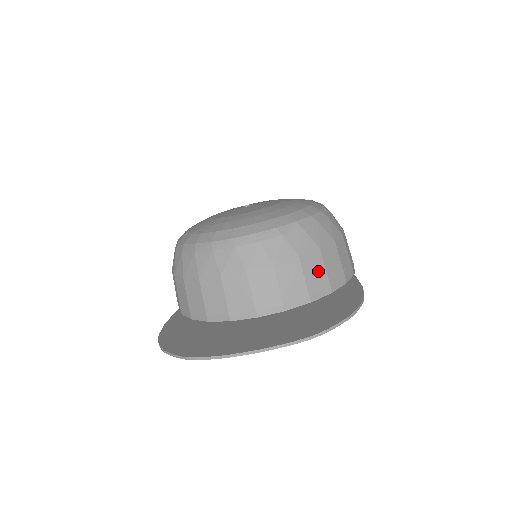
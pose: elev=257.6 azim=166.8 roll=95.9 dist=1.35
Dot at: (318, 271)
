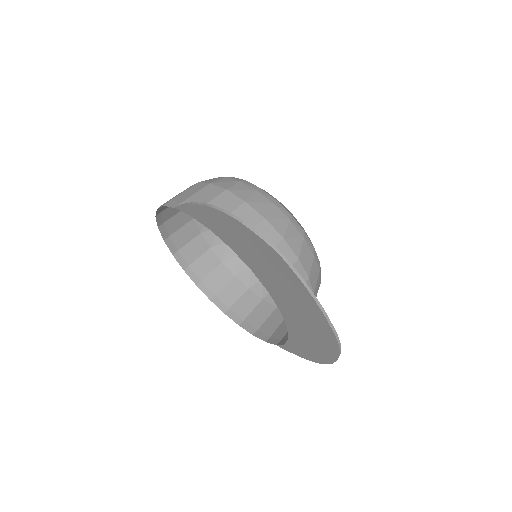
Dot at: occluded
